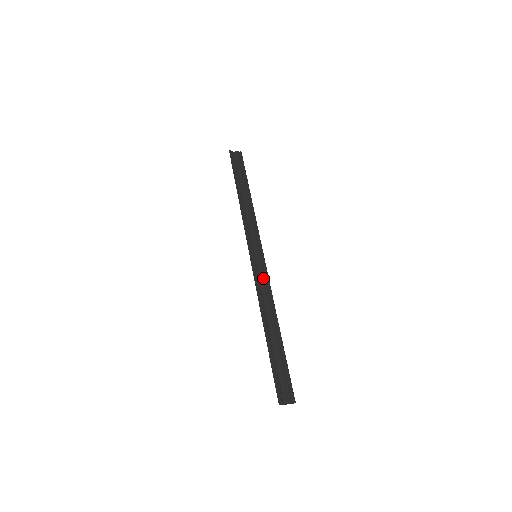
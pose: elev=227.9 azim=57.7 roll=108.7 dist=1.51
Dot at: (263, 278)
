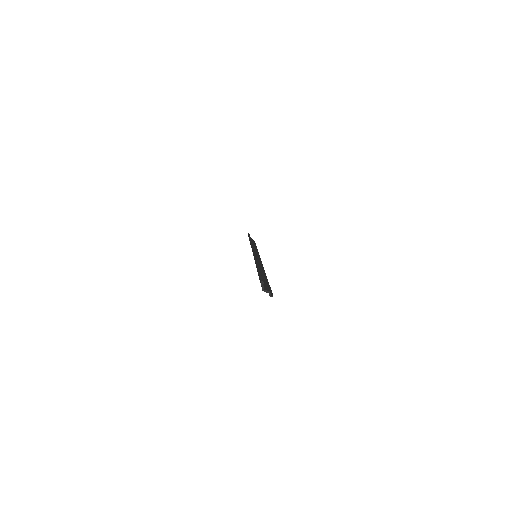
Dot at: occluded
